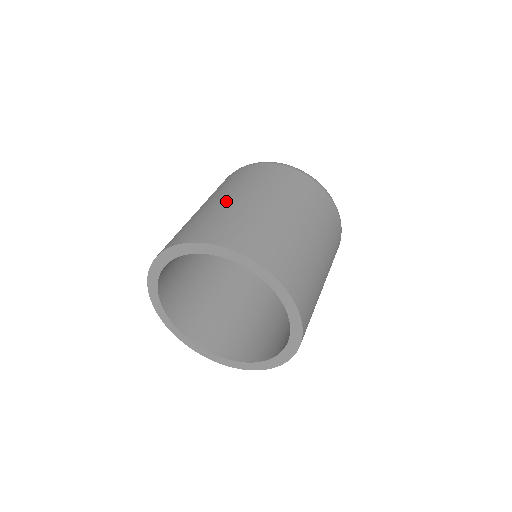
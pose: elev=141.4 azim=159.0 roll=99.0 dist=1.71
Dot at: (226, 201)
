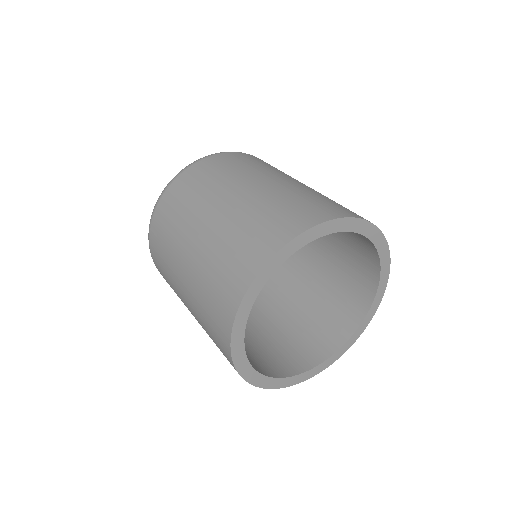
Dot at: (290, 182)
